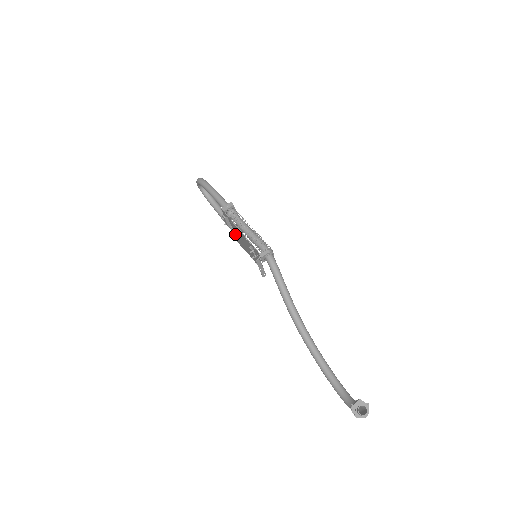
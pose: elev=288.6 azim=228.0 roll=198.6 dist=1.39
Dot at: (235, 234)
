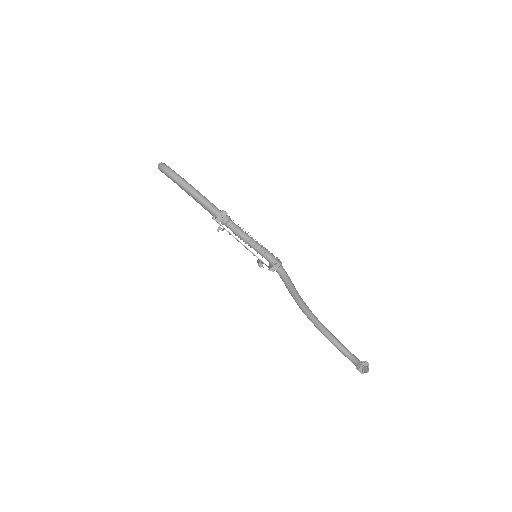
Dot at: occluded
